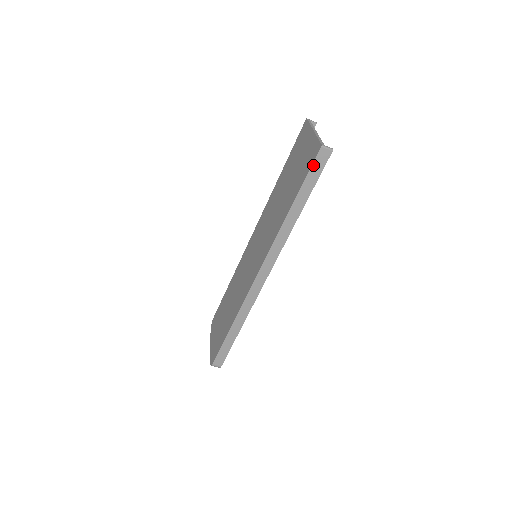
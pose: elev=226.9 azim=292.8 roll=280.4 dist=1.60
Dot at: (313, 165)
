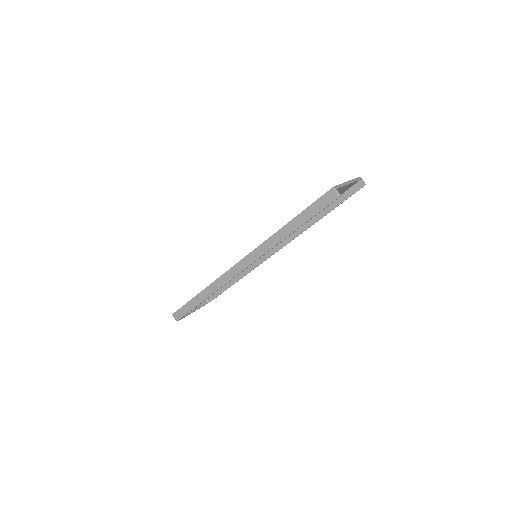
Dot at: (320, 199)
